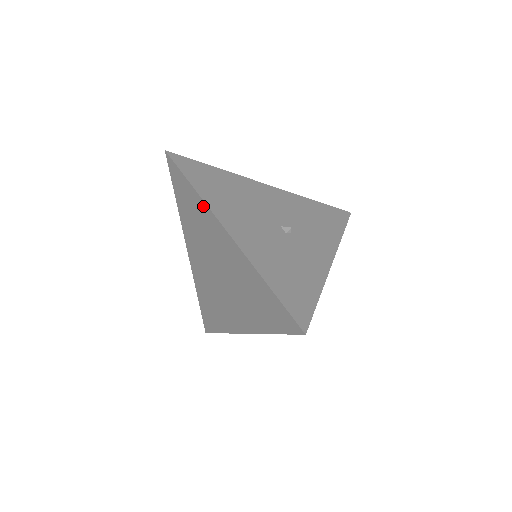
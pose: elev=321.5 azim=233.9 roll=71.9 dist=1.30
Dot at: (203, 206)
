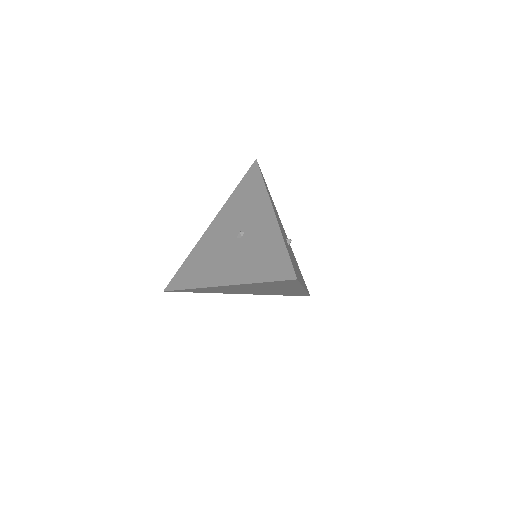
Dot at: occluded
